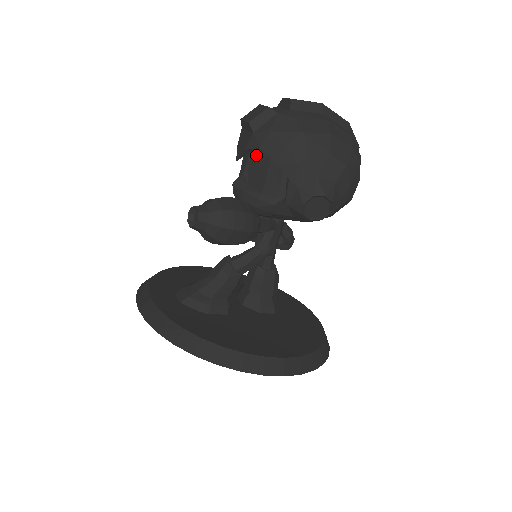
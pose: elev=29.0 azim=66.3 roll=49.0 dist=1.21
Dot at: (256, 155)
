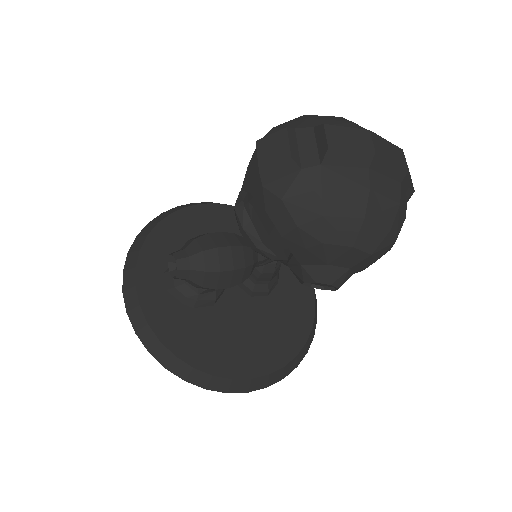
Dot at: occluded
